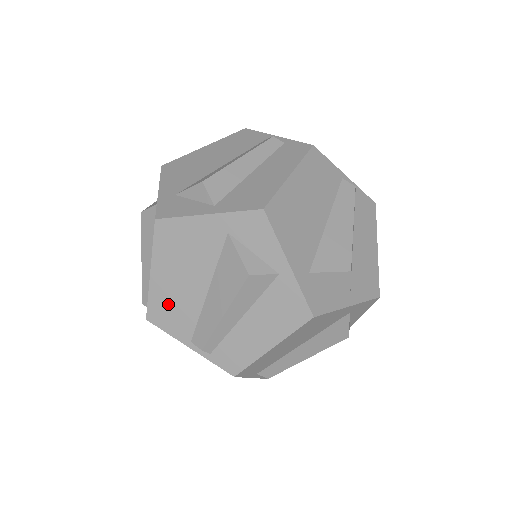
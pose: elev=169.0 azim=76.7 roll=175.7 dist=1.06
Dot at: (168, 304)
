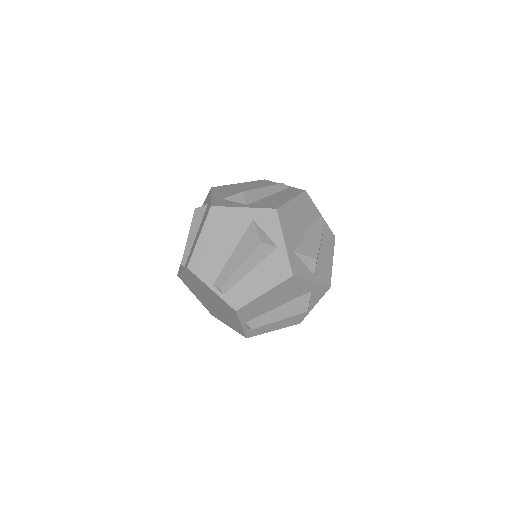
Dot at: (205, 259)
